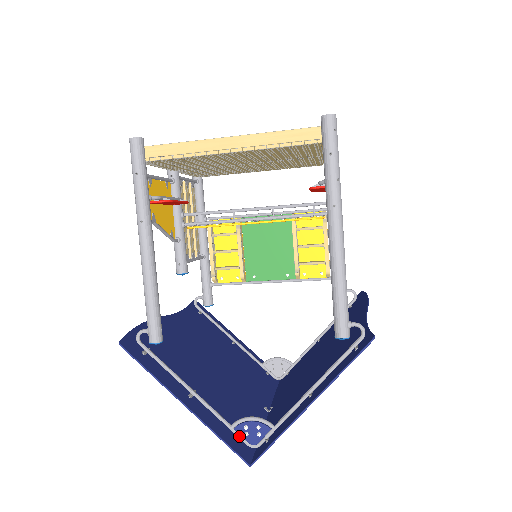
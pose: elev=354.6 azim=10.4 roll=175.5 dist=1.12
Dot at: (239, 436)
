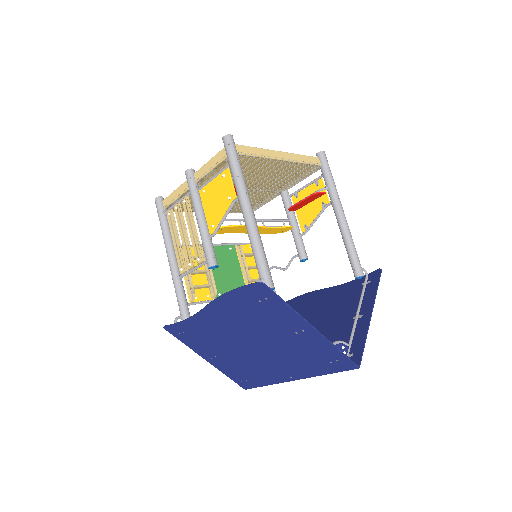
Dot at: (335, 358)
